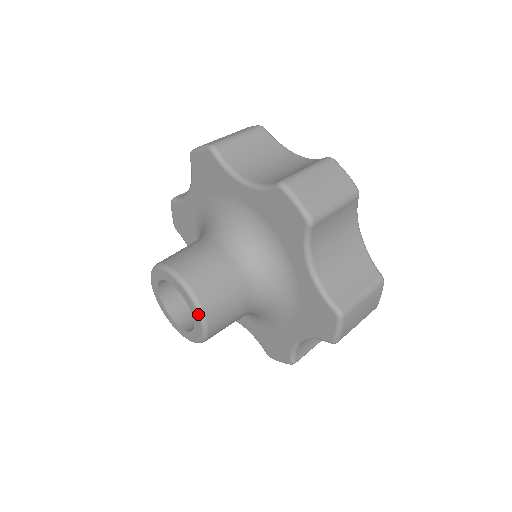
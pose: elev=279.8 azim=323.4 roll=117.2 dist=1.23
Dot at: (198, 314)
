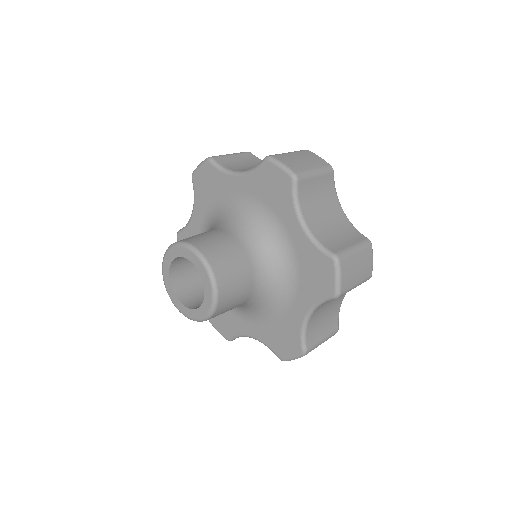
Dot at: (210, 310)
